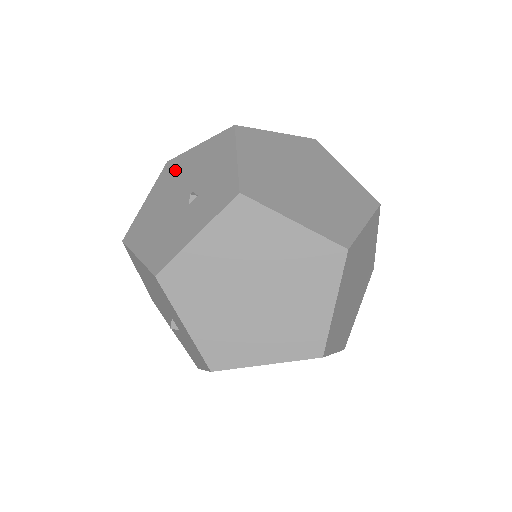
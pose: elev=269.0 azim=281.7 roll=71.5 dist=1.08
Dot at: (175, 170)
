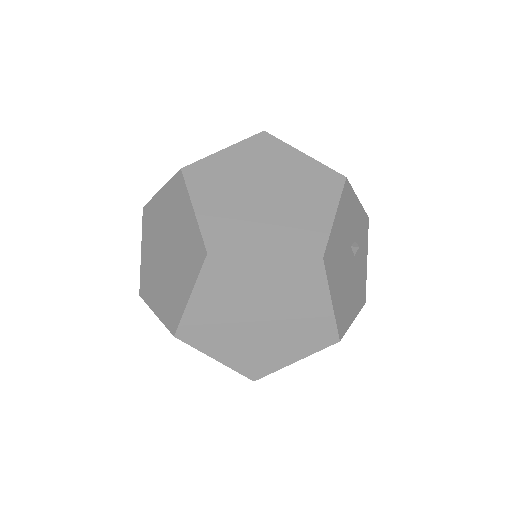
Dot at: occluded
